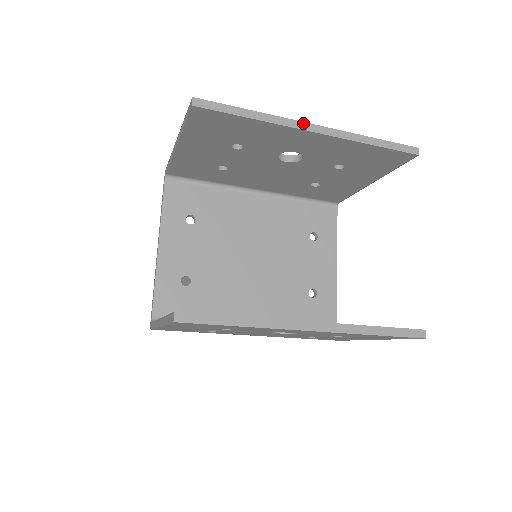
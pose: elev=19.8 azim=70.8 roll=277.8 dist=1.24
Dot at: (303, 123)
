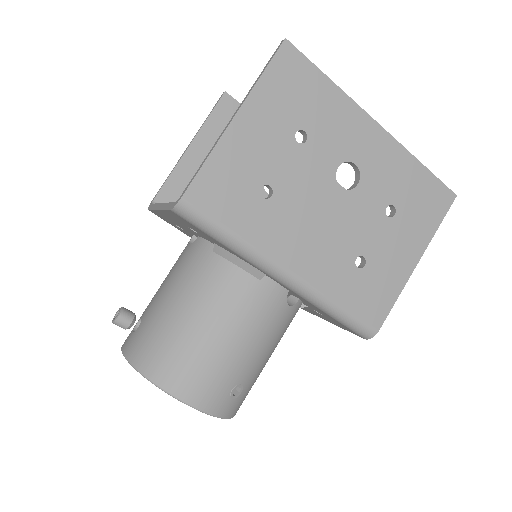
Dot at: occluded
